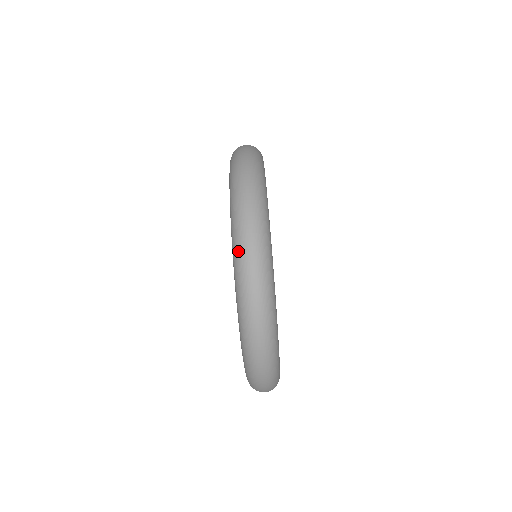
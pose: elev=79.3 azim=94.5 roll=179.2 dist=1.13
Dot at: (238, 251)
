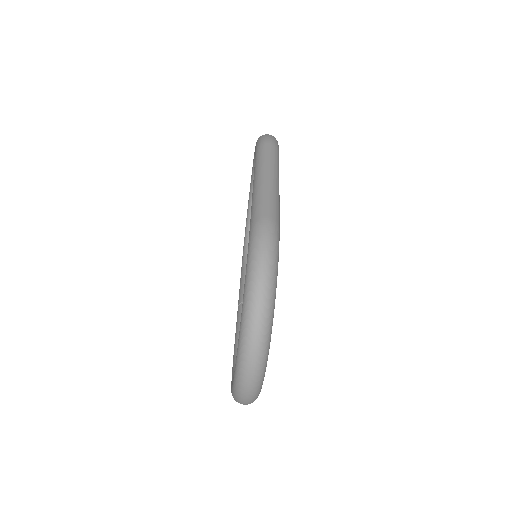
Dot at: (242, 357)
